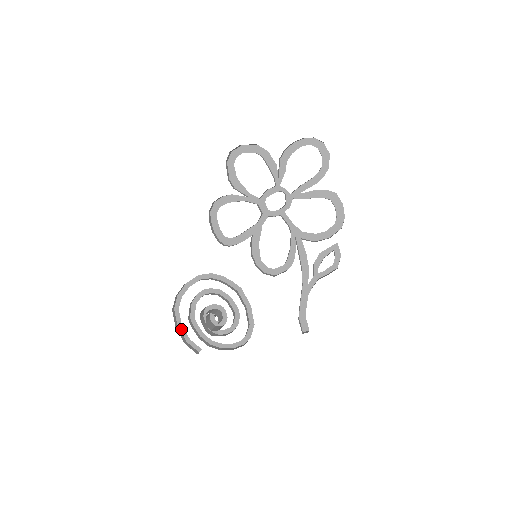
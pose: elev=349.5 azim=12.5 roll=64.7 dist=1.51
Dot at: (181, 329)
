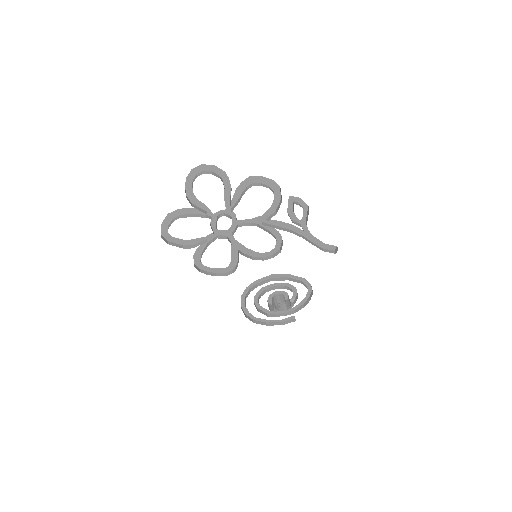
Dot at: (270, 322)
